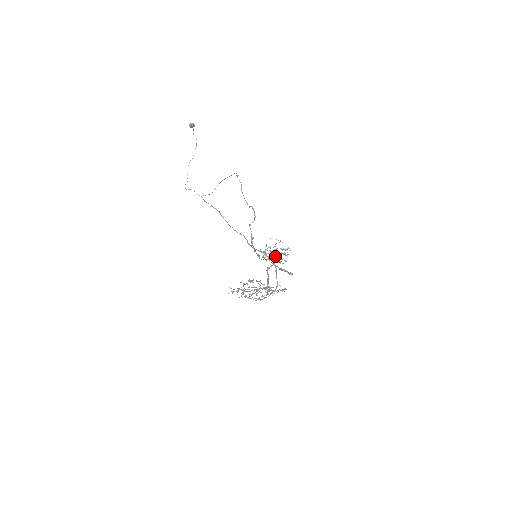
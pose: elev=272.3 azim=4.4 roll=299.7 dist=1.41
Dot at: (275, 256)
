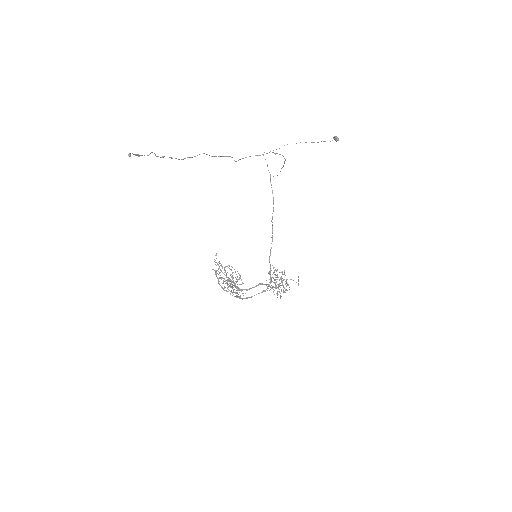
Dot at: occluded
